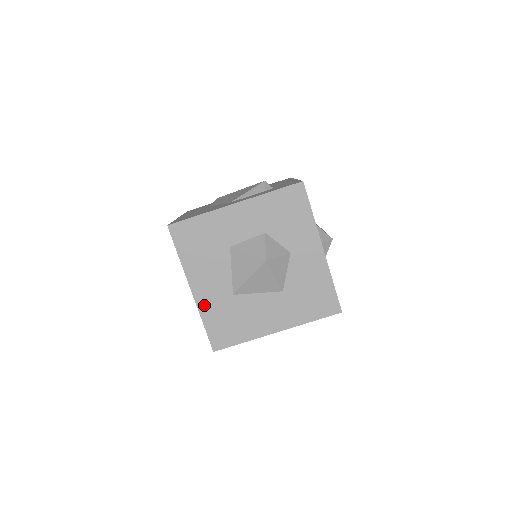
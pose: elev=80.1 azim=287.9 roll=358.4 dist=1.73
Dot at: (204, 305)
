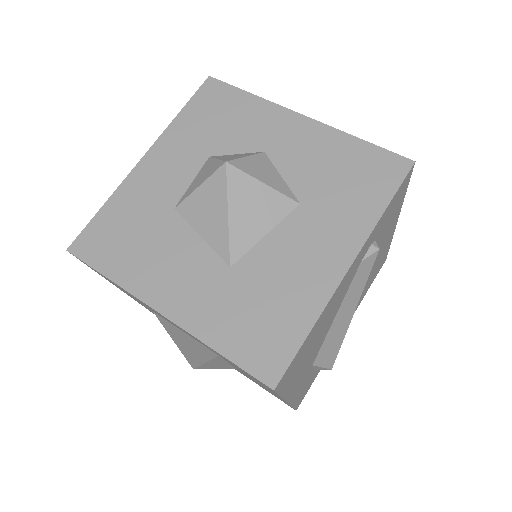
Dot at: (196, 320)
